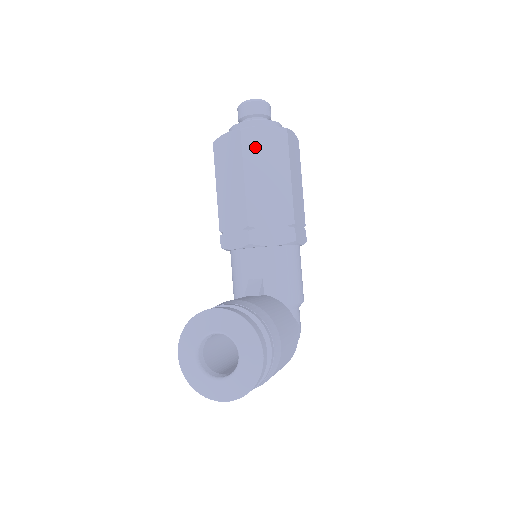
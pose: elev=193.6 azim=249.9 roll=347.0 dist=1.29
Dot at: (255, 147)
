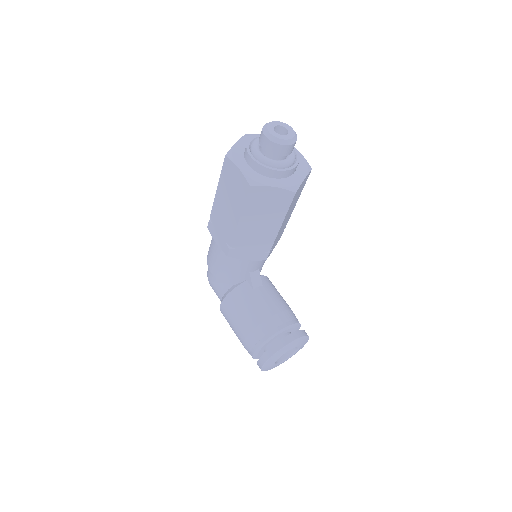
Dot at: (295, 198)
